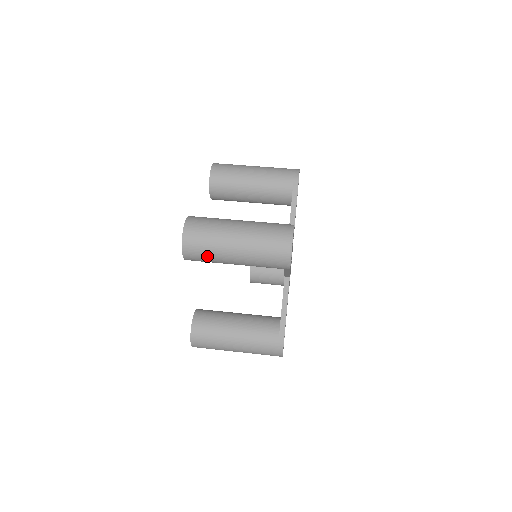
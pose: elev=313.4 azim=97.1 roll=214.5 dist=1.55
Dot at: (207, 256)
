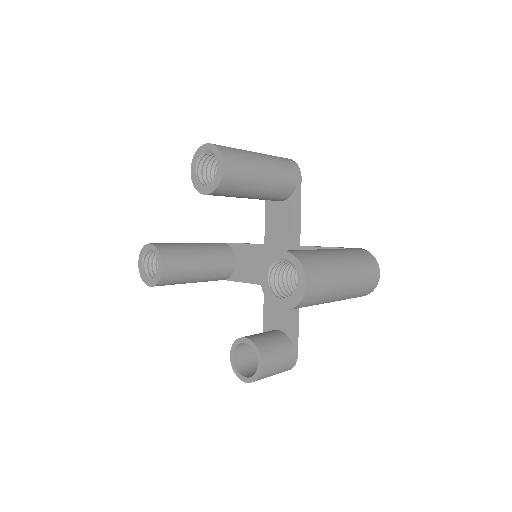
Dot at: (241, 156)
